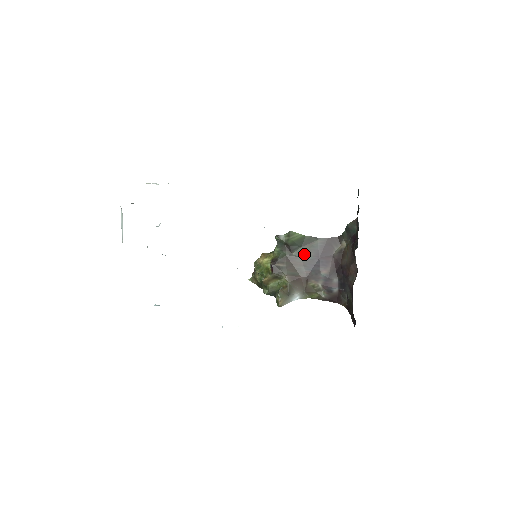
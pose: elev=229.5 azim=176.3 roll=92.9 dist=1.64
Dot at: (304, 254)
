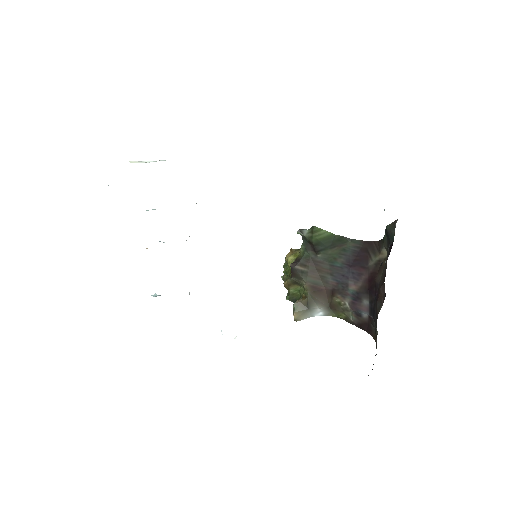
Dot at: (332, 258)
